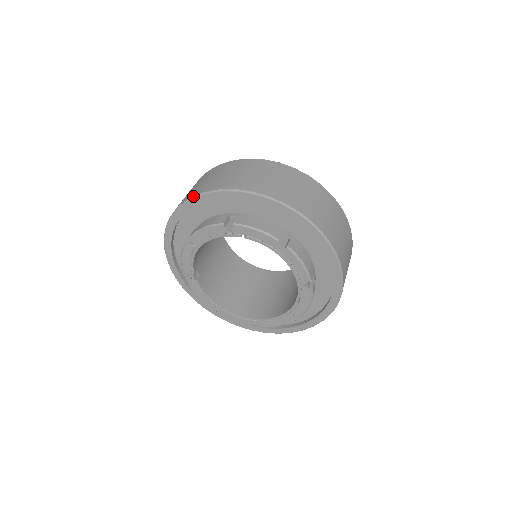
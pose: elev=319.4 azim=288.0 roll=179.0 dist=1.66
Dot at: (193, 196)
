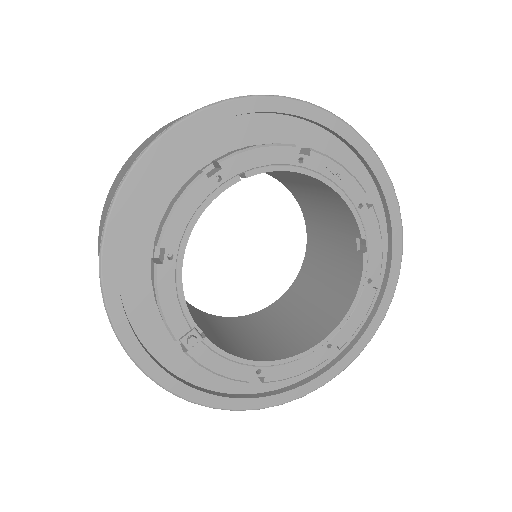
Dot at: (124, 176)
